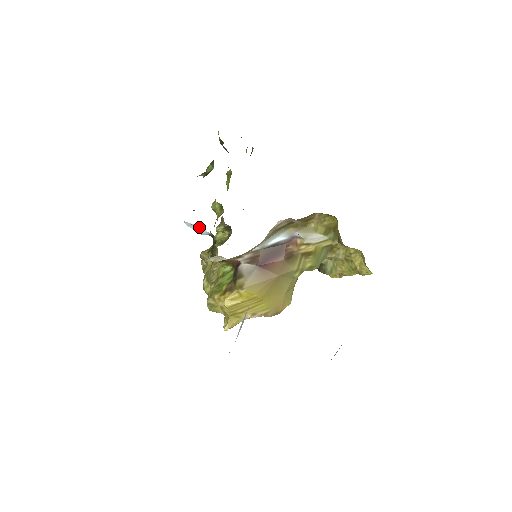
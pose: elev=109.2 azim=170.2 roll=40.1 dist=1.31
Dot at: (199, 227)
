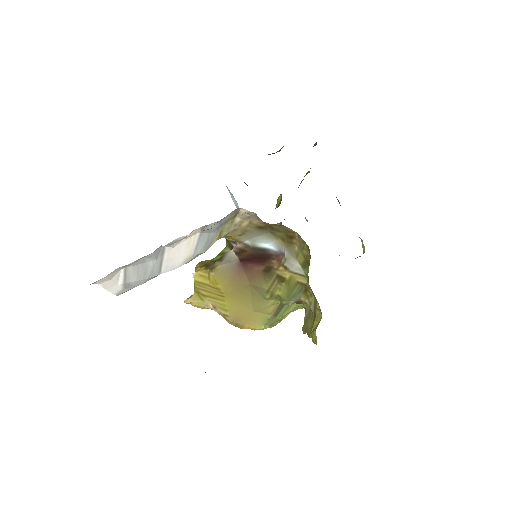
Dot at: (234, 198)
